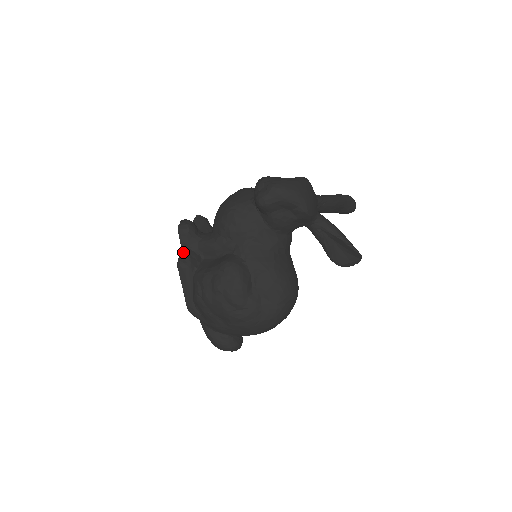
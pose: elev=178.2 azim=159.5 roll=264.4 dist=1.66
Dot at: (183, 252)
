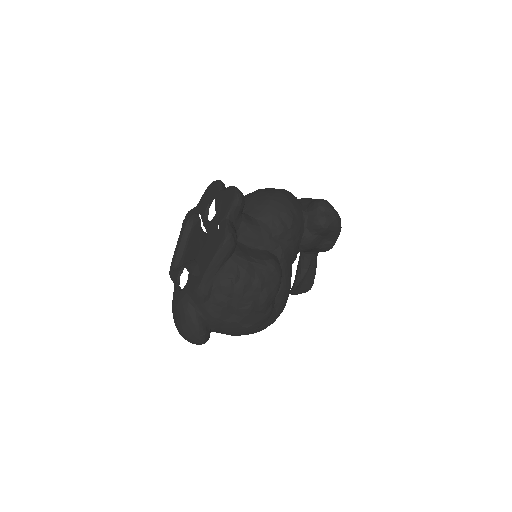
Dot at: (231, 225)
